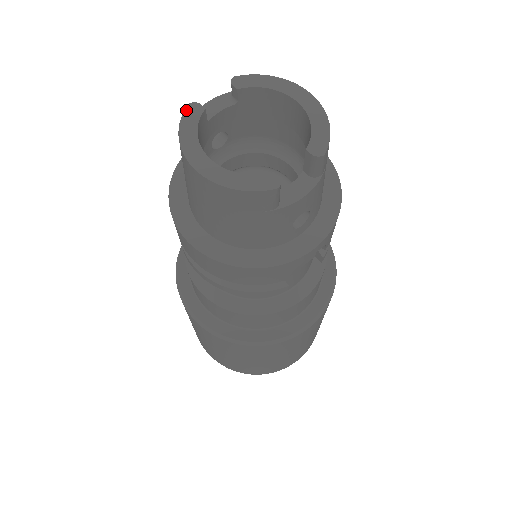
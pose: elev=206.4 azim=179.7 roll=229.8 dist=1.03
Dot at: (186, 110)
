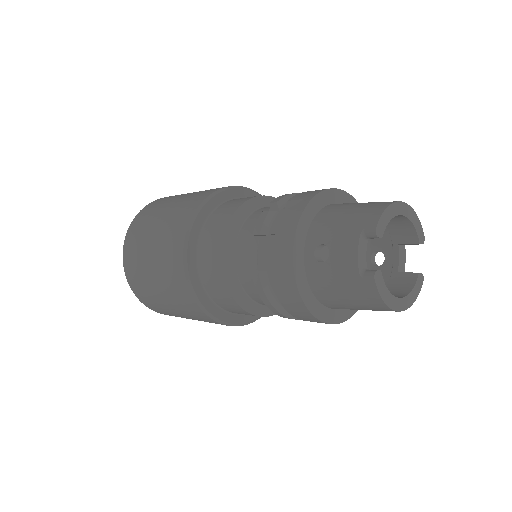
Dot at: (376, 283)
